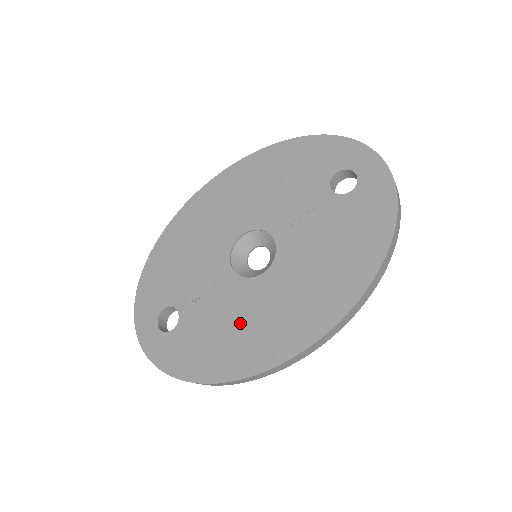
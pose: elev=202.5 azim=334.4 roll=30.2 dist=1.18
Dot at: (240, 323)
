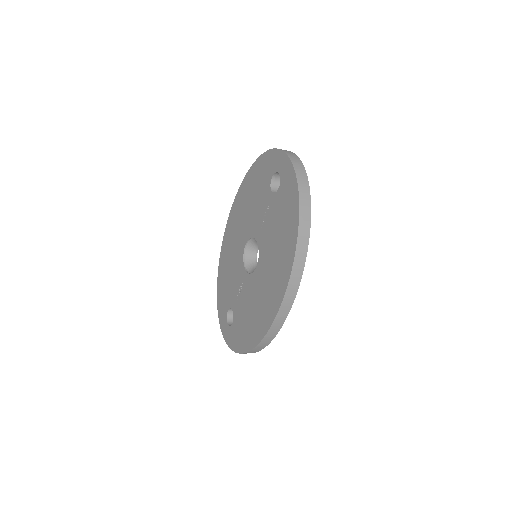
Dot at: (254, 305)
